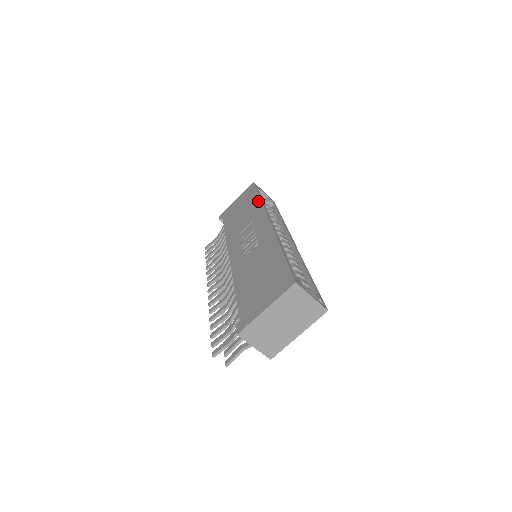
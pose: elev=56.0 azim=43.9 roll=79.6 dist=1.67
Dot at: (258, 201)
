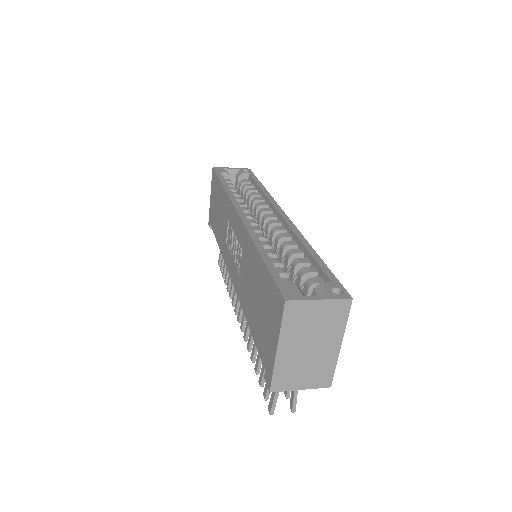
Dot at: (223, 191)
